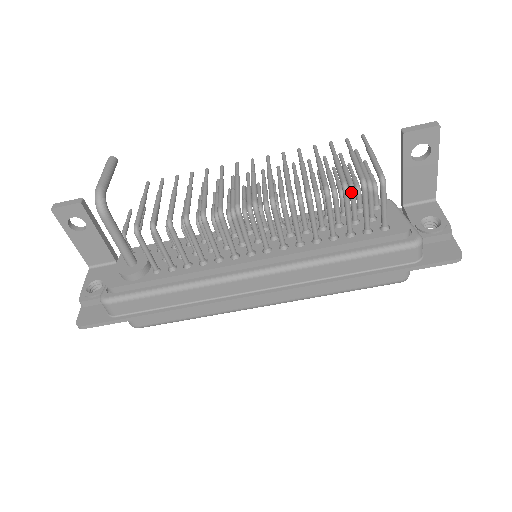
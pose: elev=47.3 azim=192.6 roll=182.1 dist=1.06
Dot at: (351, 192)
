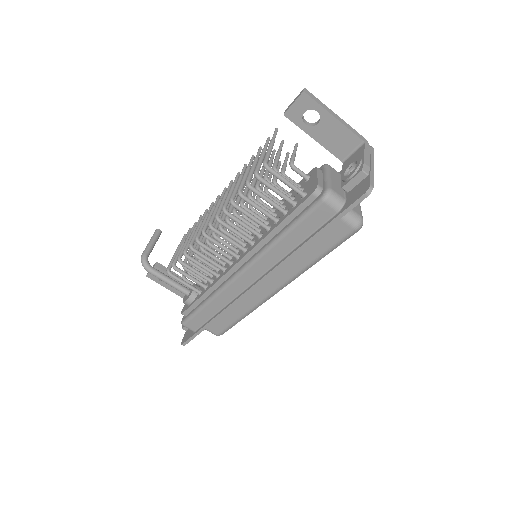
Dot at: occluded
